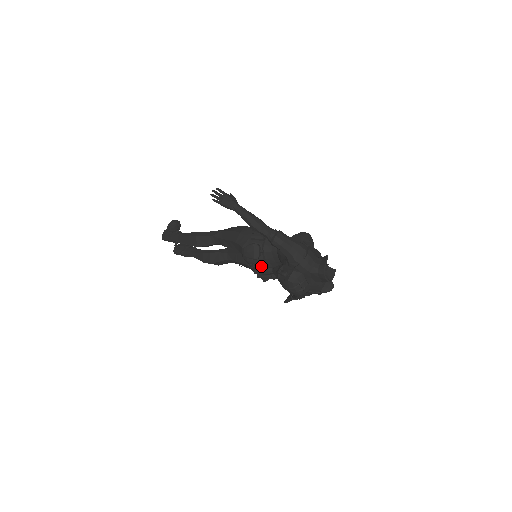
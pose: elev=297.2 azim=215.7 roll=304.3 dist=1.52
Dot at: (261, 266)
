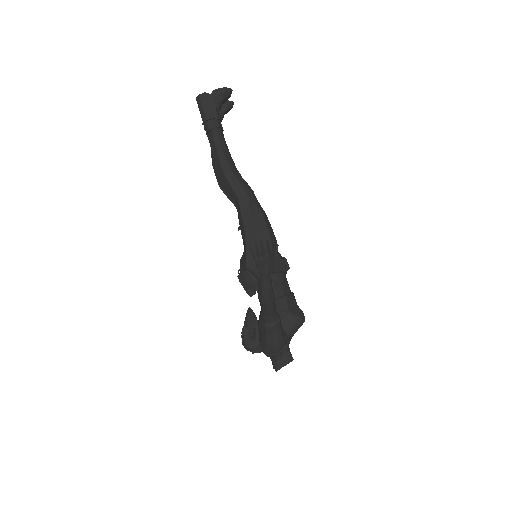
Dot at: occluded
